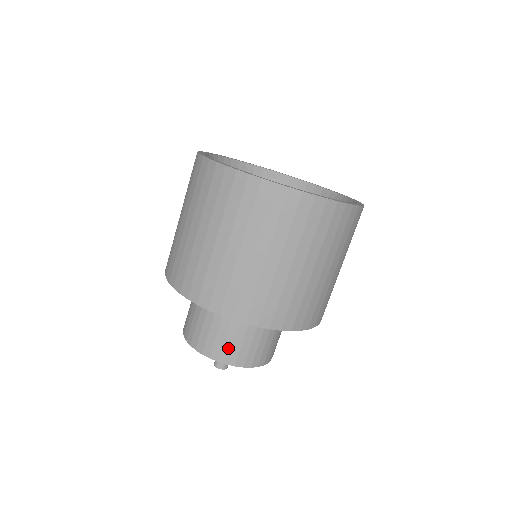
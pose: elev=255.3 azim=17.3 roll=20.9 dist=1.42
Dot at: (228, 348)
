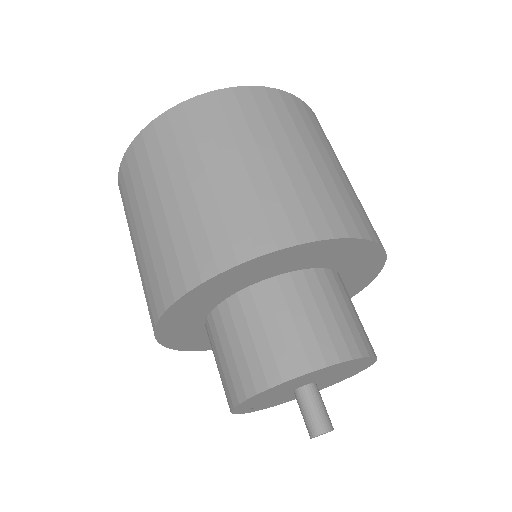
Dot at: (296, 344)
